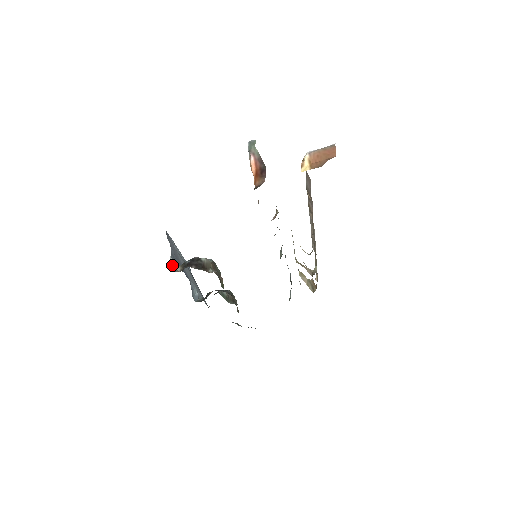
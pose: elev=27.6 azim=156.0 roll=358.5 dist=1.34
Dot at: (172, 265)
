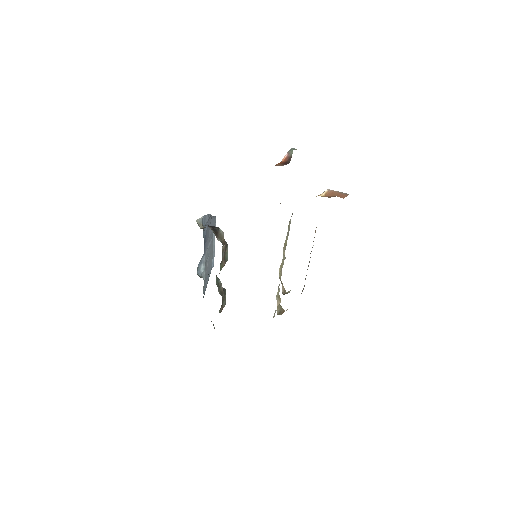
Dot at: (199, 221)
